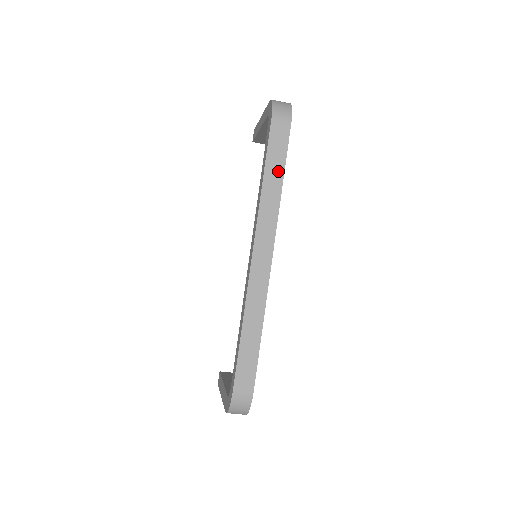
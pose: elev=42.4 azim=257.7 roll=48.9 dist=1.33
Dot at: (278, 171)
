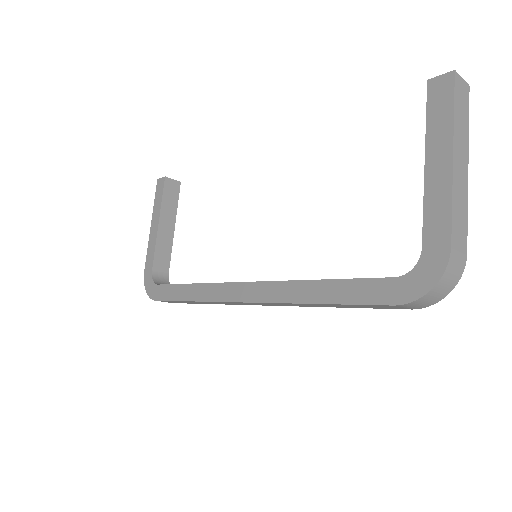
Dot at: (341, 307)
